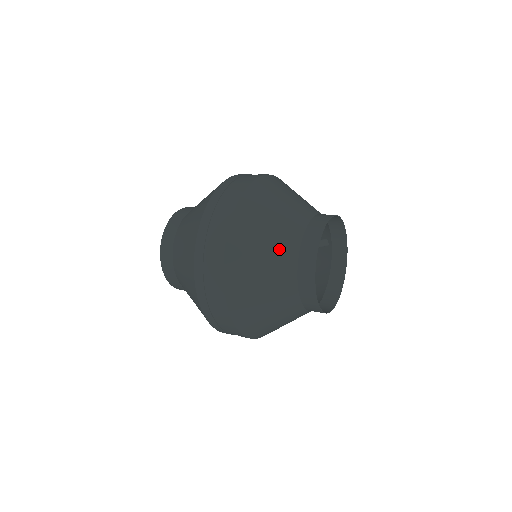
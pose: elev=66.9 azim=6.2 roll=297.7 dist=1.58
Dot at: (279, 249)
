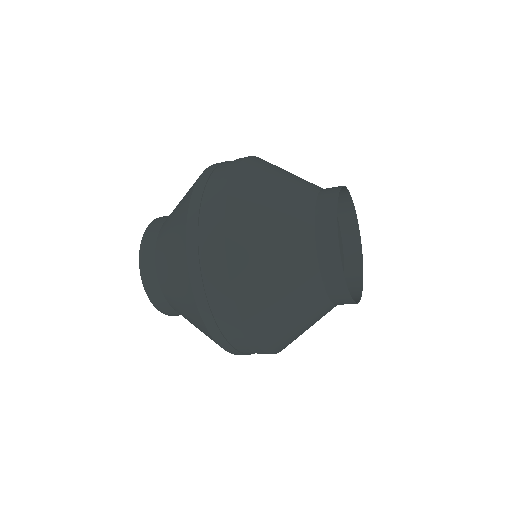
Dot at: (295, 187)
